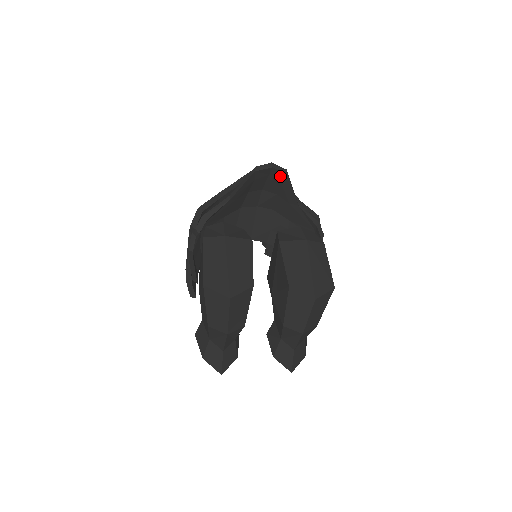
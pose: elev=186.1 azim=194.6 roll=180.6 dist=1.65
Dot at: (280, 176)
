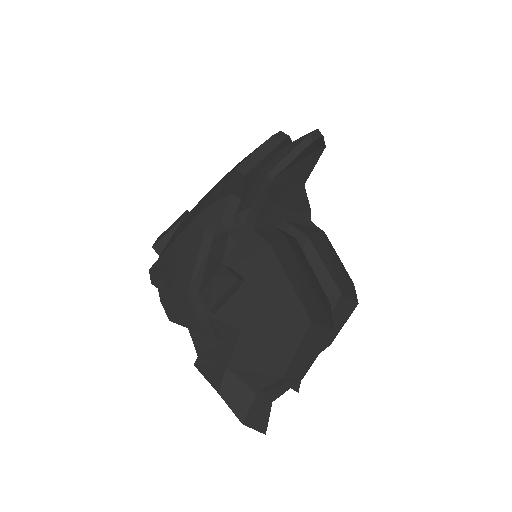
Dot at: (315, 148)
